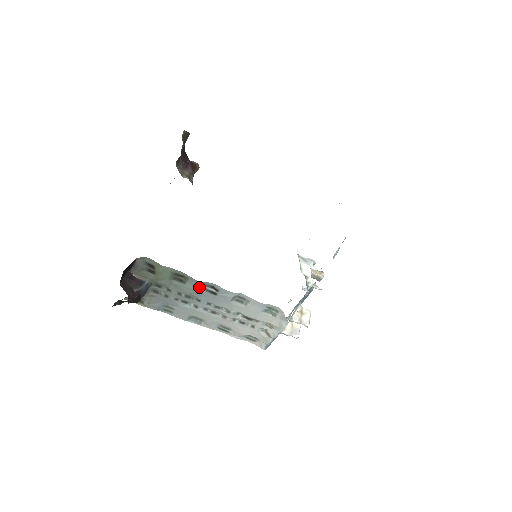
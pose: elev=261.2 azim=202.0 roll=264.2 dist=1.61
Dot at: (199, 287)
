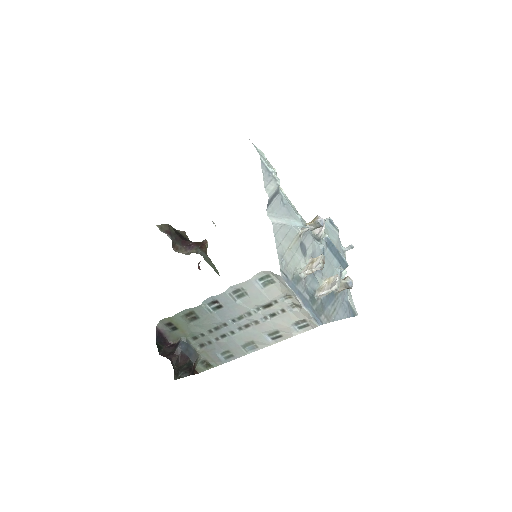
Dot at: (206, 311)
